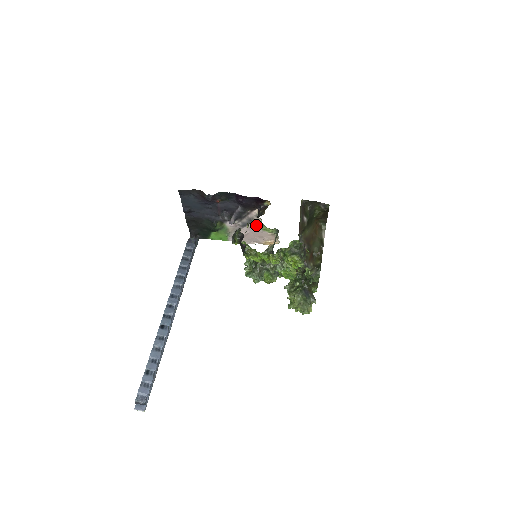
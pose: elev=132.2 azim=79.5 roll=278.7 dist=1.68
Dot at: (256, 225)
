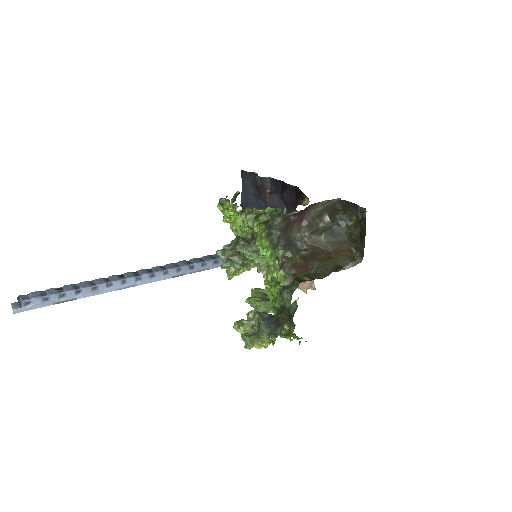
Dot at: occluded
